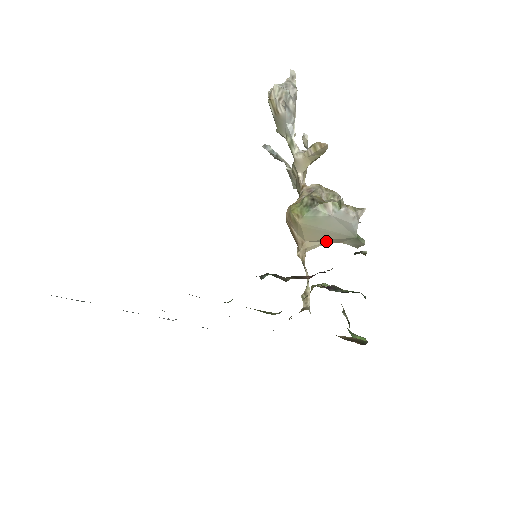
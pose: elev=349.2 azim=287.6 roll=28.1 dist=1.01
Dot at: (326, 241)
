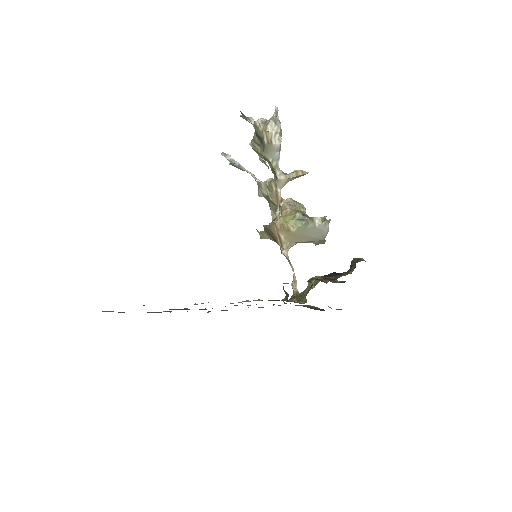
Dot at: (302, 242)
